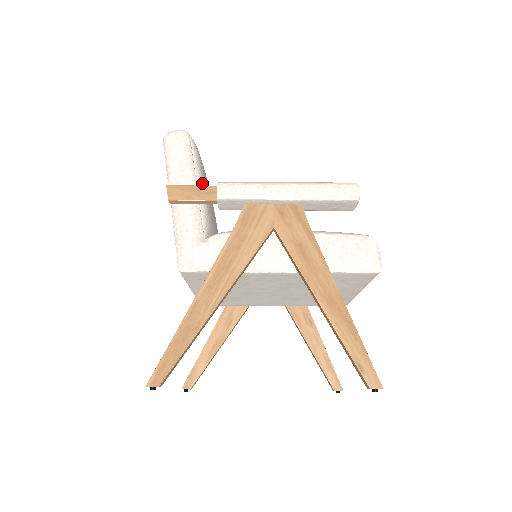
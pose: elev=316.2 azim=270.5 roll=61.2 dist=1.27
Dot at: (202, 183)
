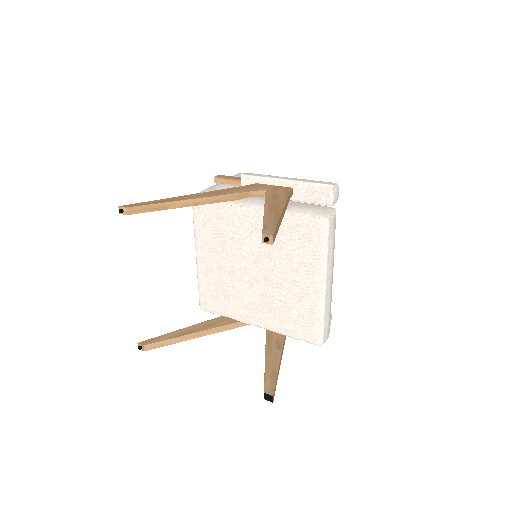
Dot at: occluded
